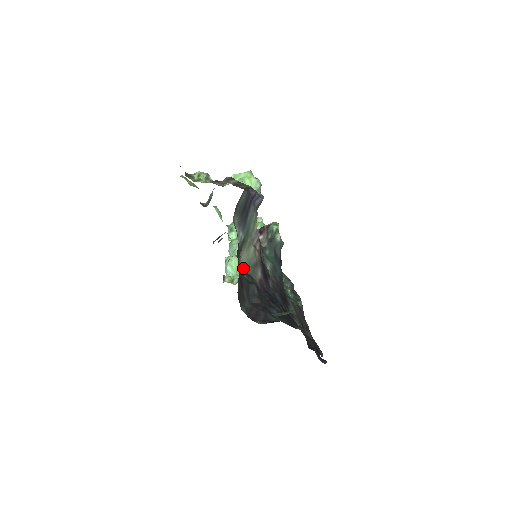
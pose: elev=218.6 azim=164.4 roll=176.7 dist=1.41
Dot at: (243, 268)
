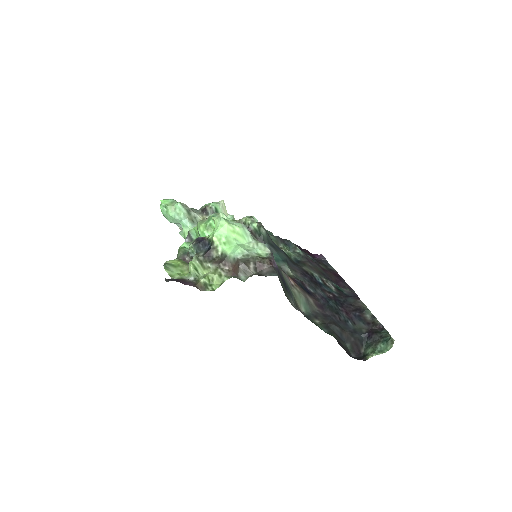
Dot at: (307, 314)
